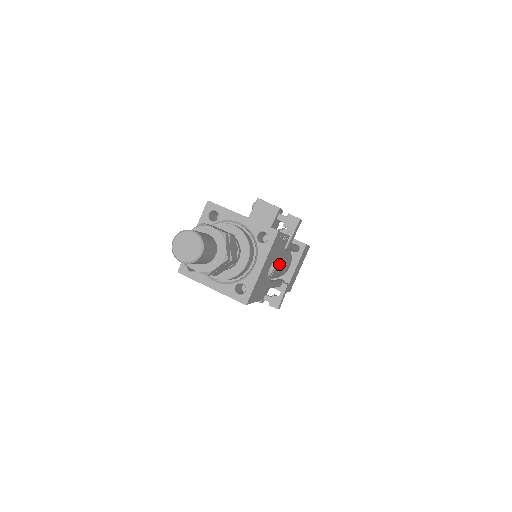
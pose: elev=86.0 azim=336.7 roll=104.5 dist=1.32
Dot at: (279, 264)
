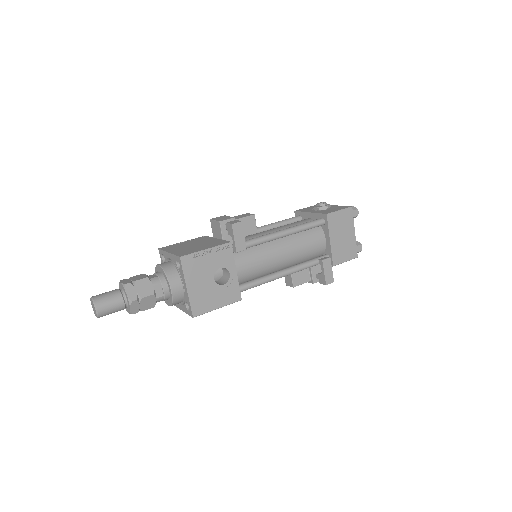
Dot at: (275, 255)
